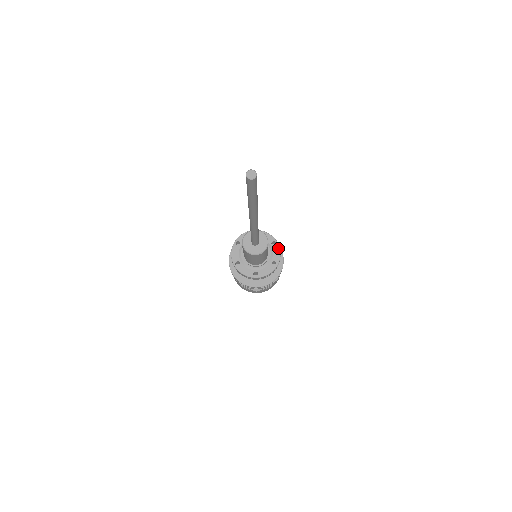
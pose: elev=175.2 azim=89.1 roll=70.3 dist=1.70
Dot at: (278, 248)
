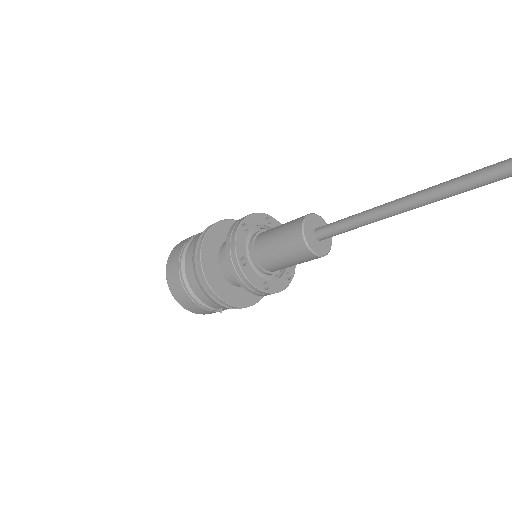
Dot at: occluded
